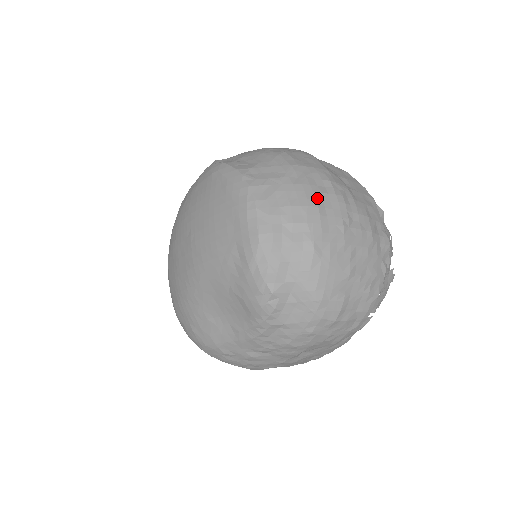
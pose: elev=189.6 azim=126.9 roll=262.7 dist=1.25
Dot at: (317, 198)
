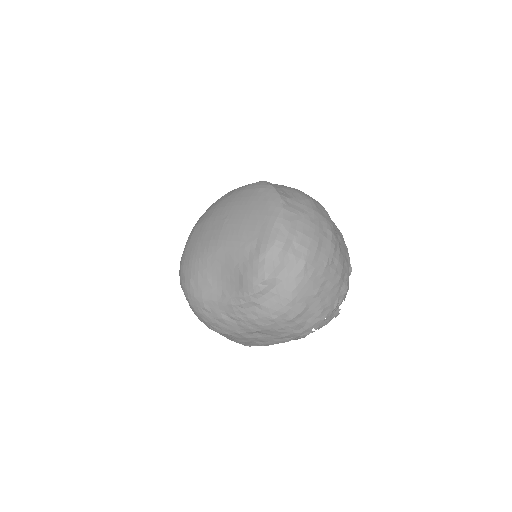
Dot at: (320, 237)
